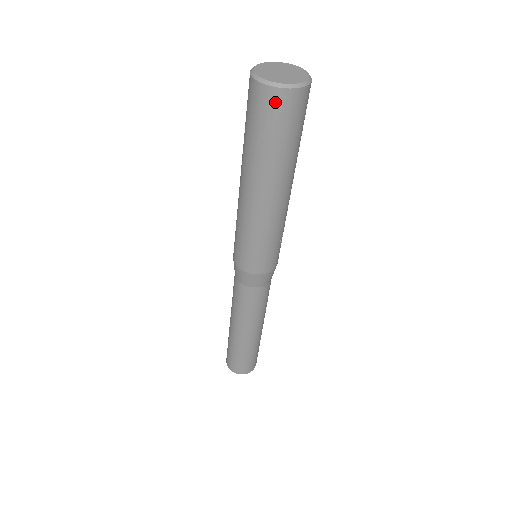
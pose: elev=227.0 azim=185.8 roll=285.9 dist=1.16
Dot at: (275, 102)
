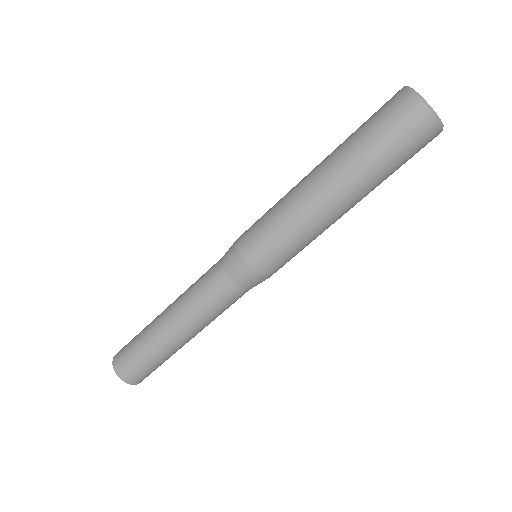
Dot at: (430, 138)
